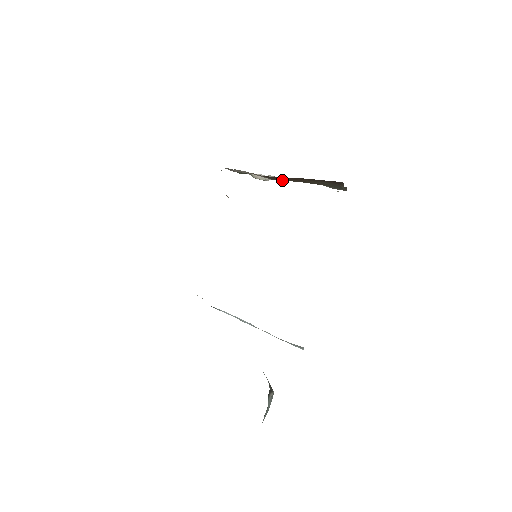
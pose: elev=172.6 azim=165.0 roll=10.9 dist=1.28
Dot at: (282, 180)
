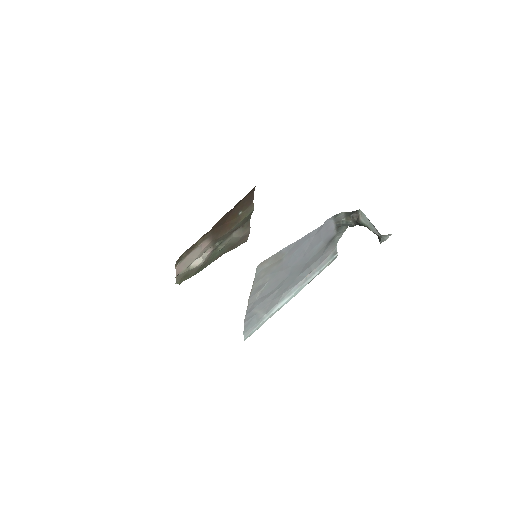
Dot at: (217, 239)
